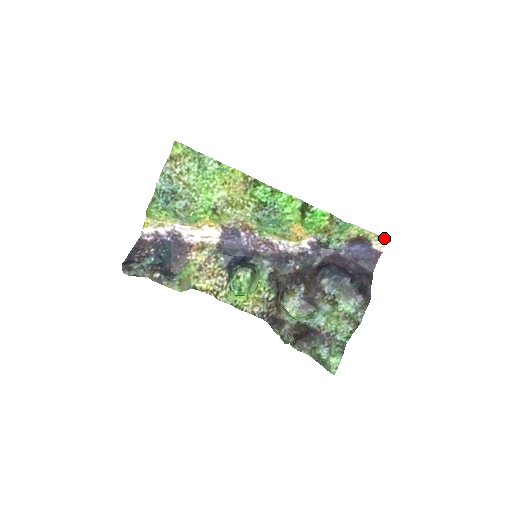
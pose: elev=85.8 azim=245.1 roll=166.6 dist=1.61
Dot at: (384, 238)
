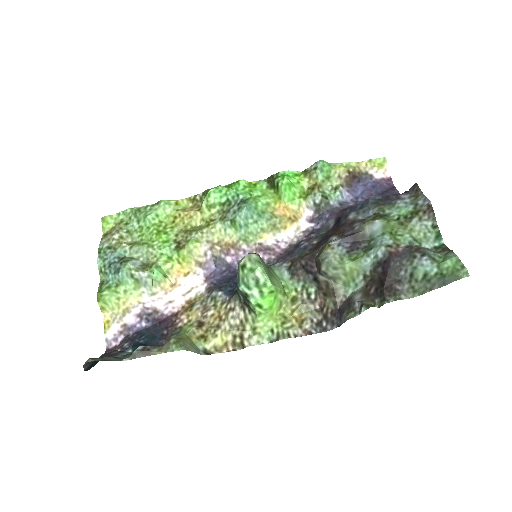
Dot at: (376, 159)
